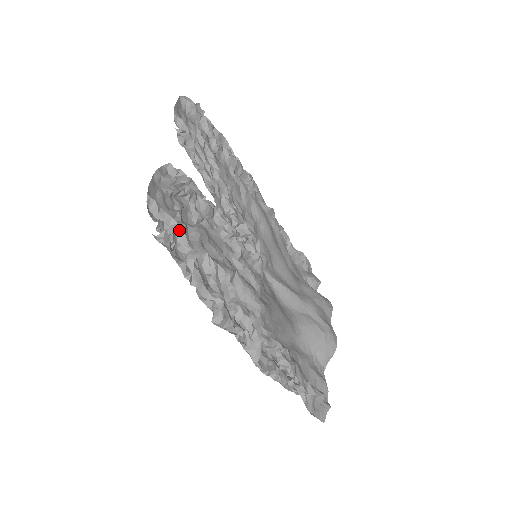
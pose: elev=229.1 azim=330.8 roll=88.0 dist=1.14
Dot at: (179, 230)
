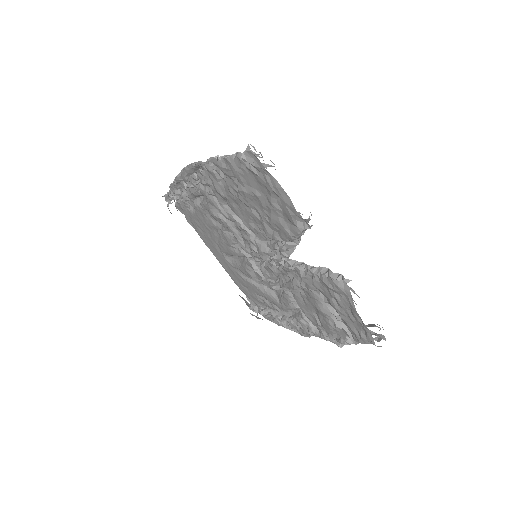
Dot at: occluded
